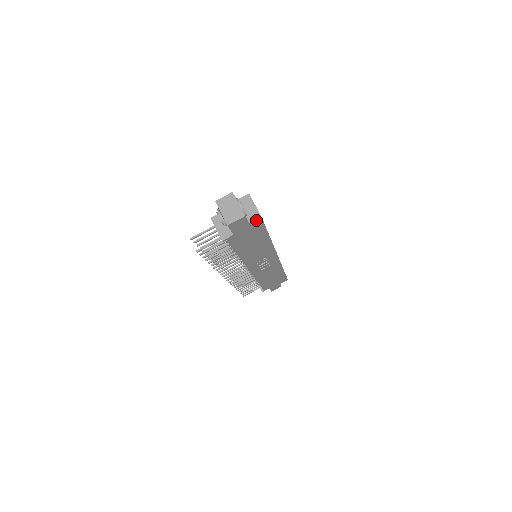
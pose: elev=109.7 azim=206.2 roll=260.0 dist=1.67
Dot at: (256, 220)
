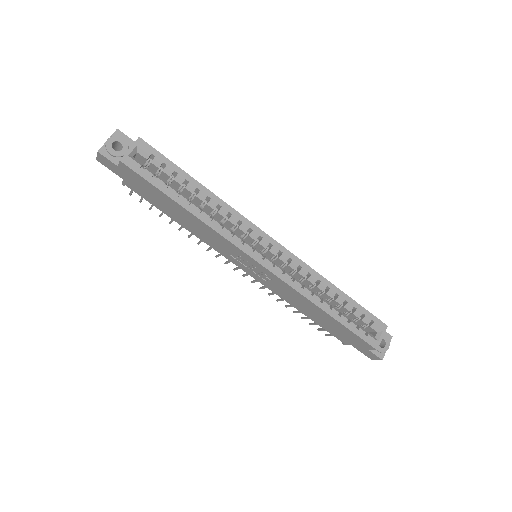
Dot at: (122, 165)
